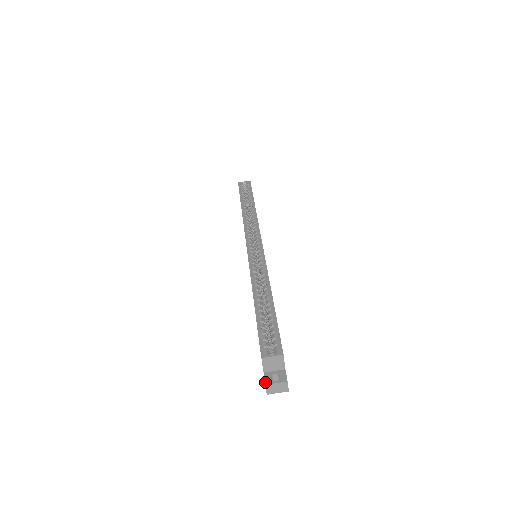
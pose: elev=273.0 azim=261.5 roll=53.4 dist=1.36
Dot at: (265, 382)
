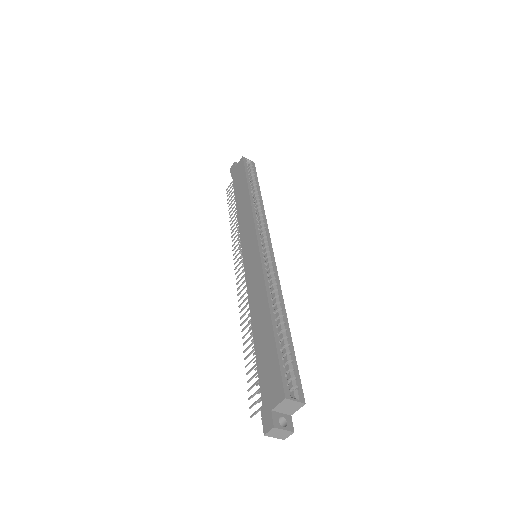
Dot at: (274, 424)
